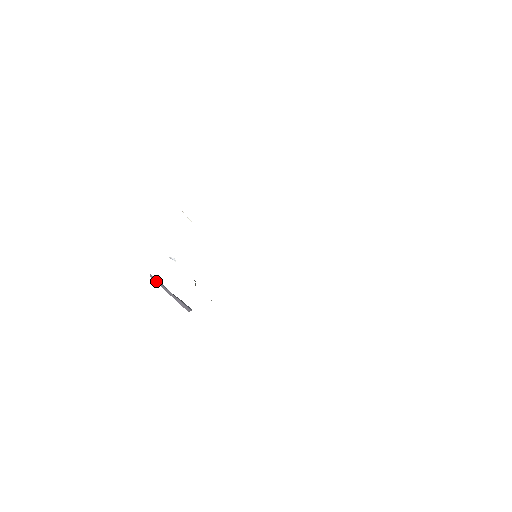
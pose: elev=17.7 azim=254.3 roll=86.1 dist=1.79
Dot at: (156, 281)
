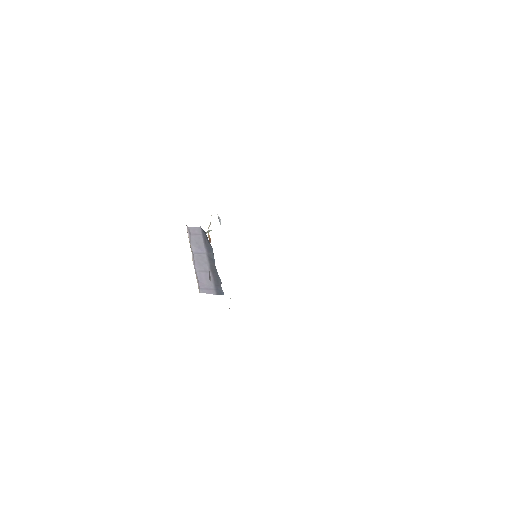
Dot at: (195, 238)
